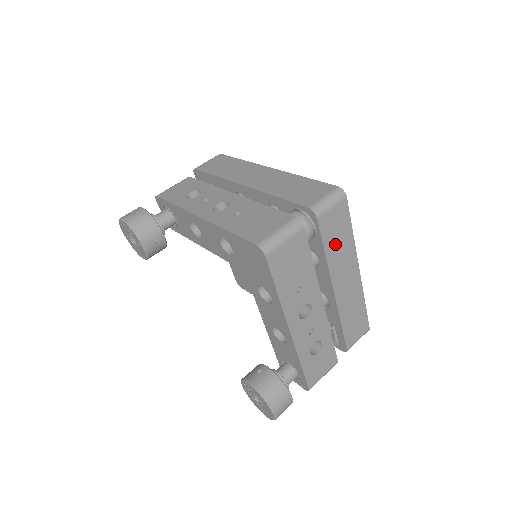
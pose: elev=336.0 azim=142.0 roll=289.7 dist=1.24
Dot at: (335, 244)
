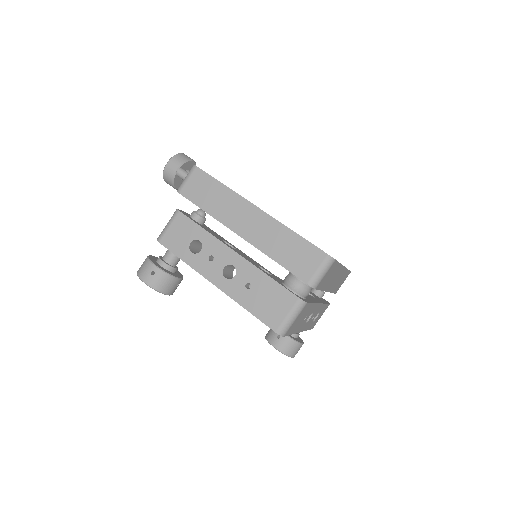
Dot at: (328, 280)
